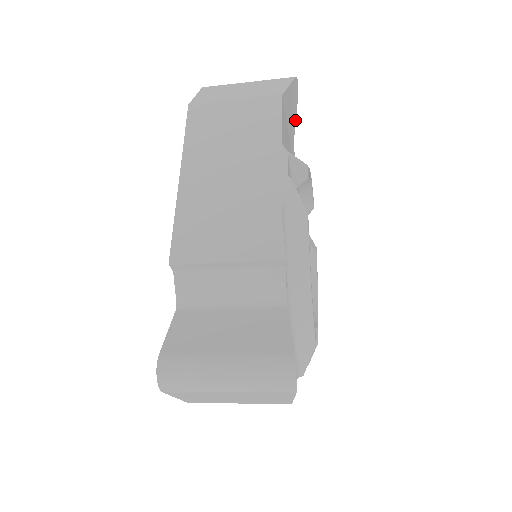
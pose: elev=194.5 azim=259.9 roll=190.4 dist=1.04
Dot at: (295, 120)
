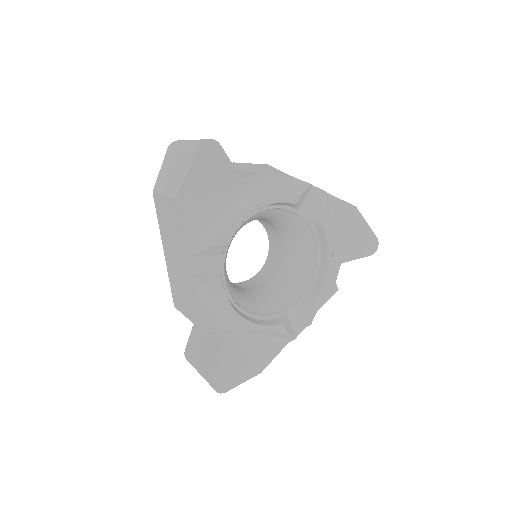
Dot at: (229, 162)
